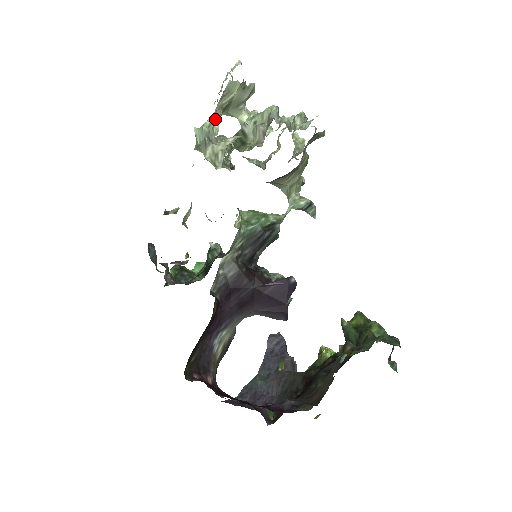
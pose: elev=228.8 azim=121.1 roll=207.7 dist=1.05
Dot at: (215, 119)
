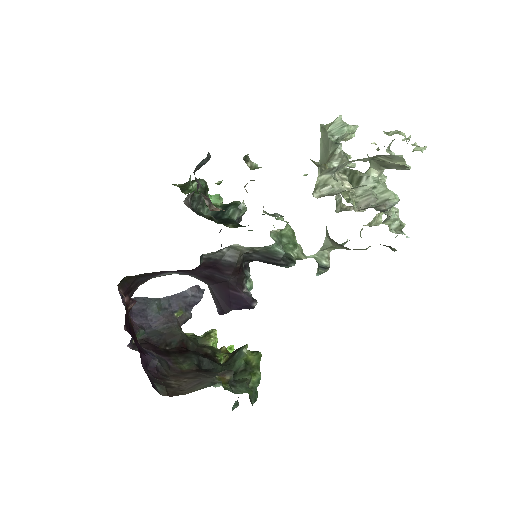
Dot at: (359, 159)
